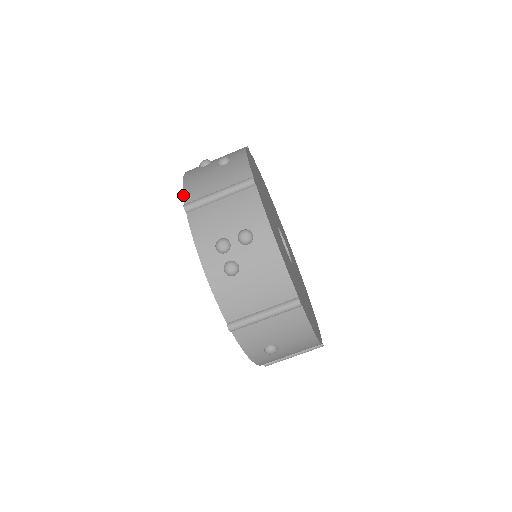
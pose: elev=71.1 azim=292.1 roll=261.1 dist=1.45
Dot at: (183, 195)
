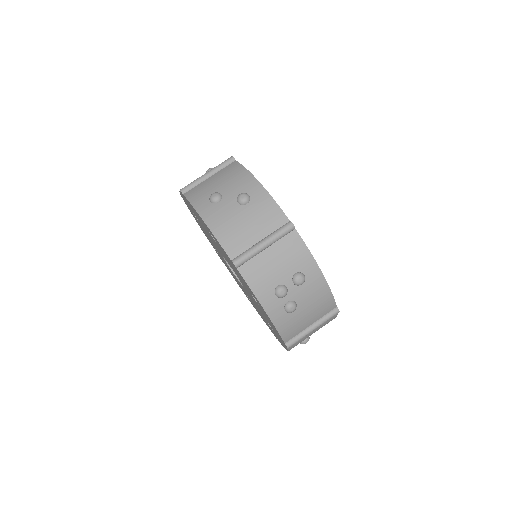
Dot at: (223, 248)
